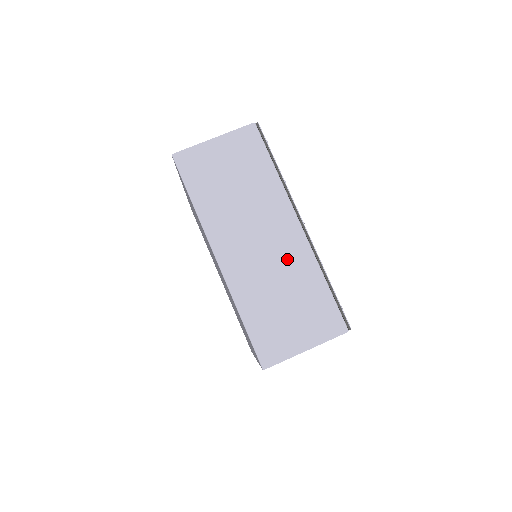
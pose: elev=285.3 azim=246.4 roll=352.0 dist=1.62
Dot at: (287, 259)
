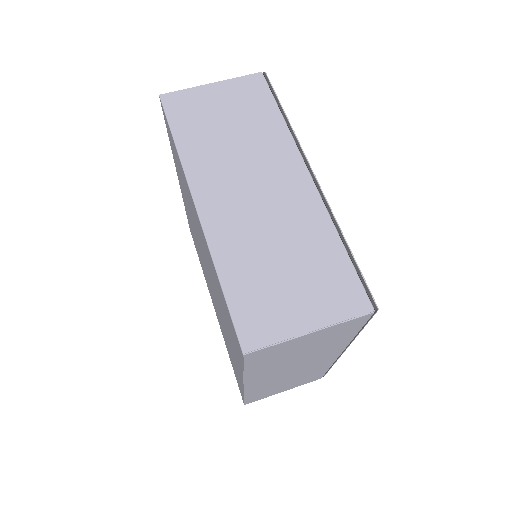
Dot at: (290, 213)
